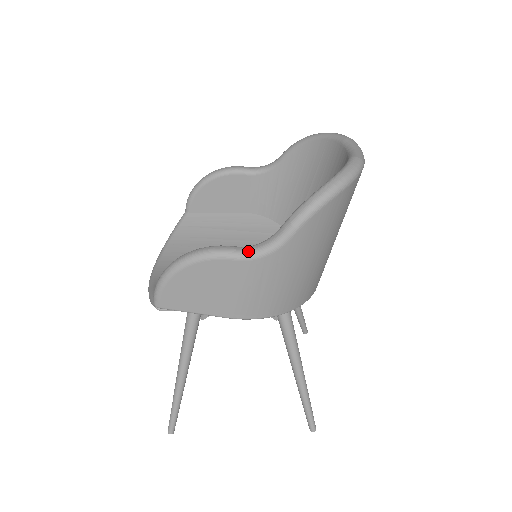
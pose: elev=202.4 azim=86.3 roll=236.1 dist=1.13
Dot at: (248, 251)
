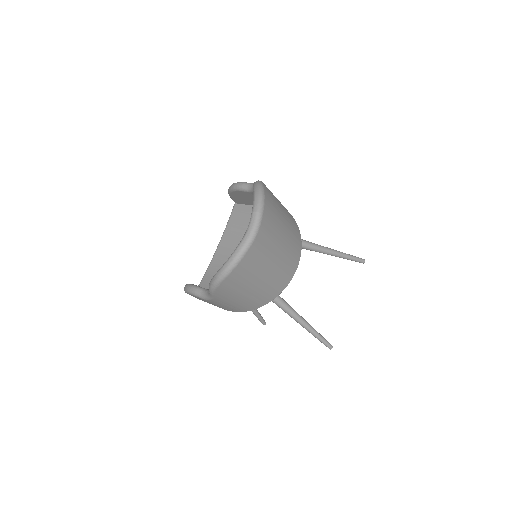
Dot at: (203, 295)
